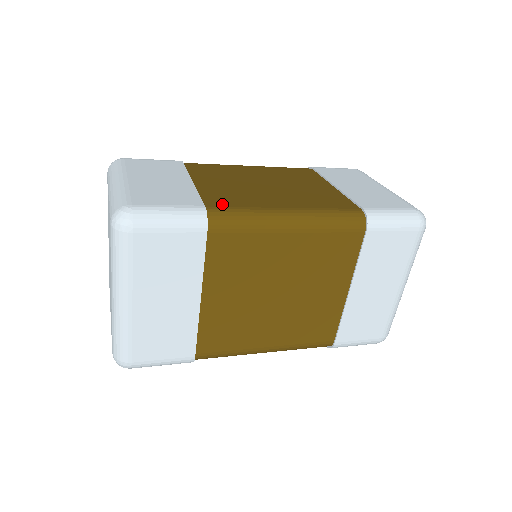
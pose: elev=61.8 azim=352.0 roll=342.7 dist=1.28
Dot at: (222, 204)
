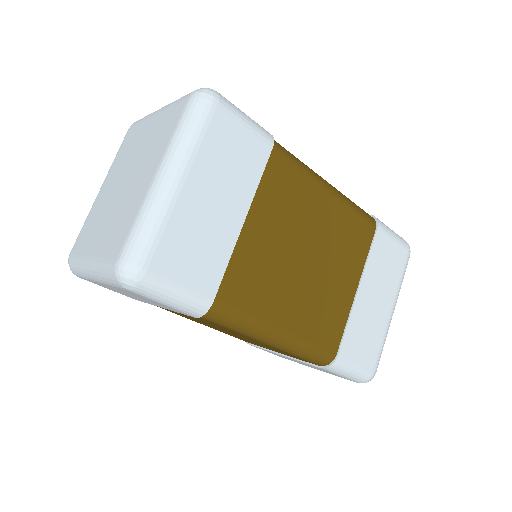
Dot at: occluded
